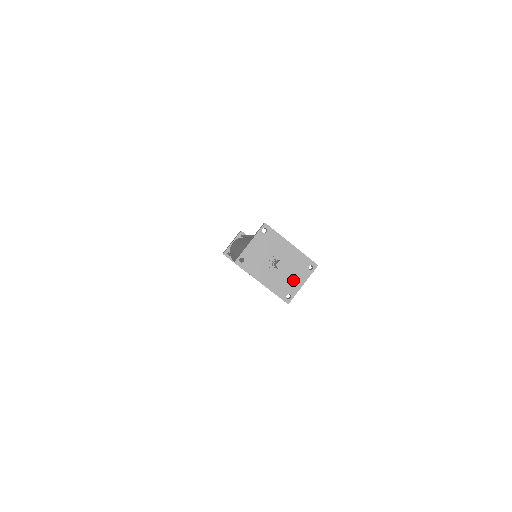
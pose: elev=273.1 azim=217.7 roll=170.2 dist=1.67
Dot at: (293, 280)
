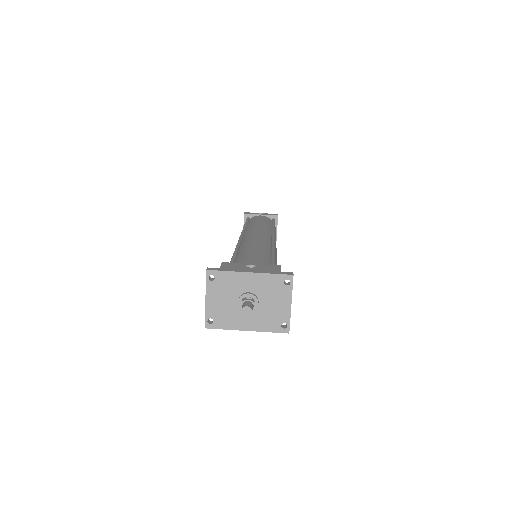
Dot at: (277, 307)
